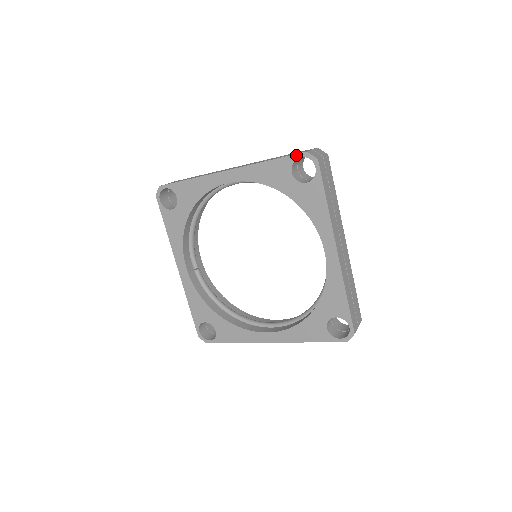
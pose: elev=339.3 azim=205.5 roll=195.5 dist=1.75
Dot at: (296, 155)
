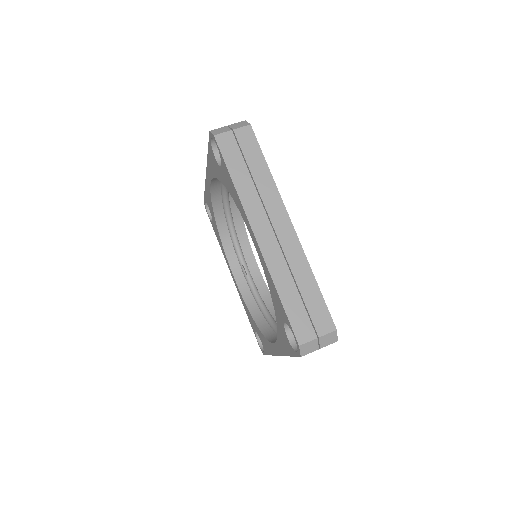
Dot at: (209, 138)
